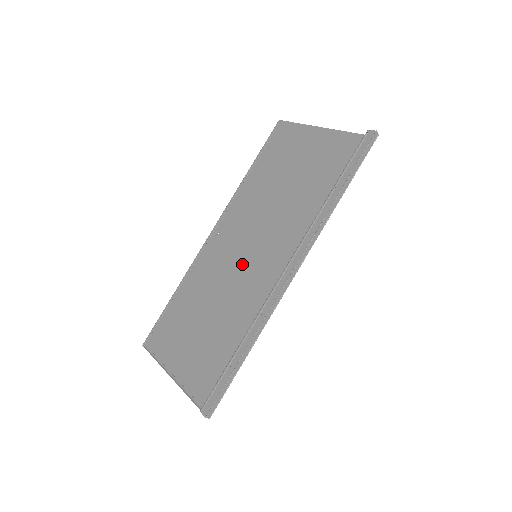
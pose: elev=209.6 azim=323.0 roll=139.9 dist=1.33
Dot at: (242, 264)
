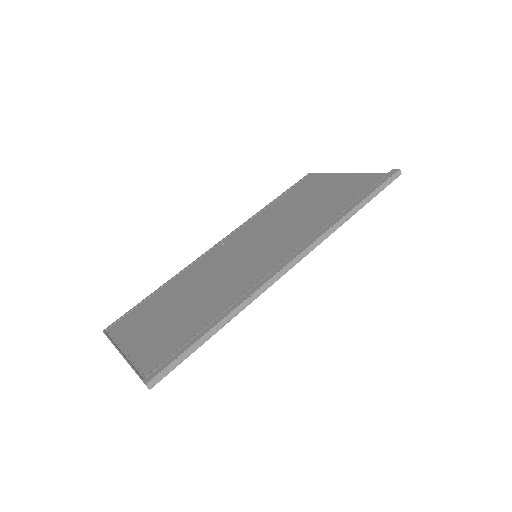
Dot at: (239, 262)
